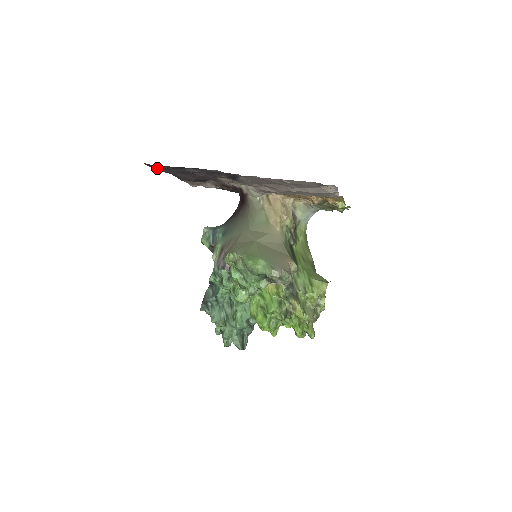
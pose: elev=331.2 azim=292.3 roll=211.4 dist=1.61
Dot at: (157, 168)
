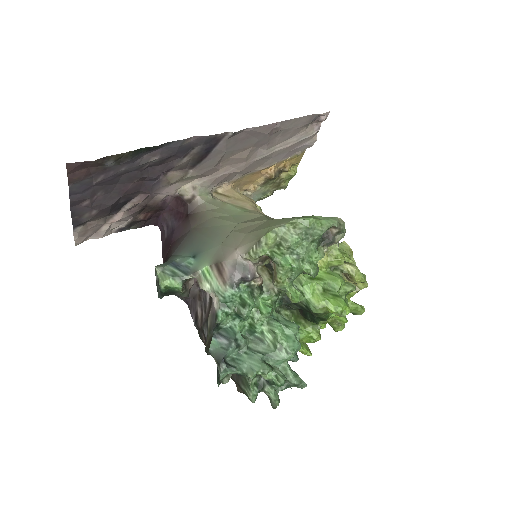
Dot at: (81, 176)
